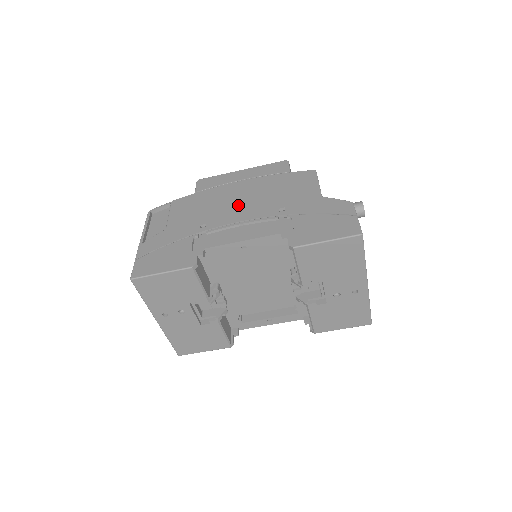
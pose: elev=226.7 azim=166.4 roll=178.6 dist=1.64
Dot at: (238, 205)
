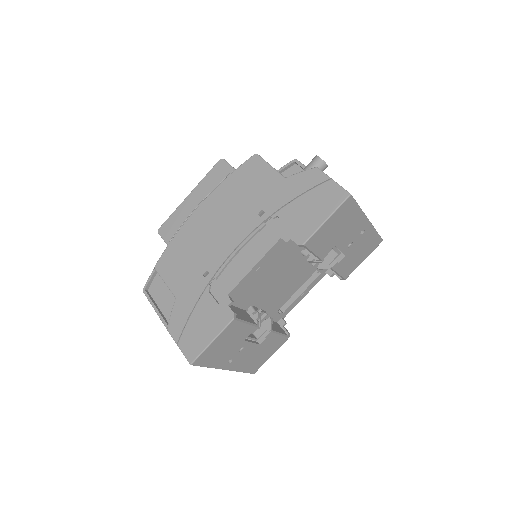
Dot at: (218, 233)
